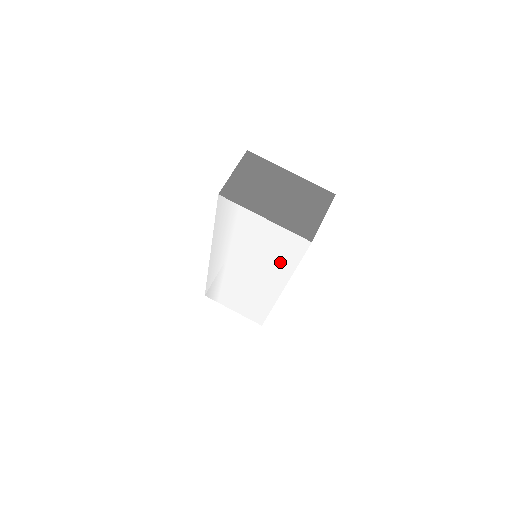
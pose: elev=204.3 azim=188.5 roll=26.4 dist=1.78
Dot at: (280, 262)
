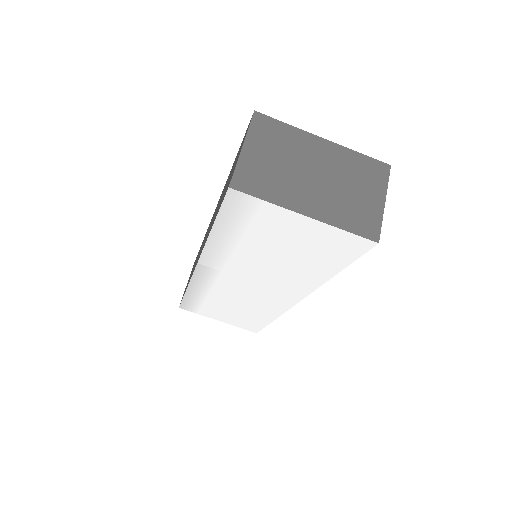
Dot at: (311, 269)
